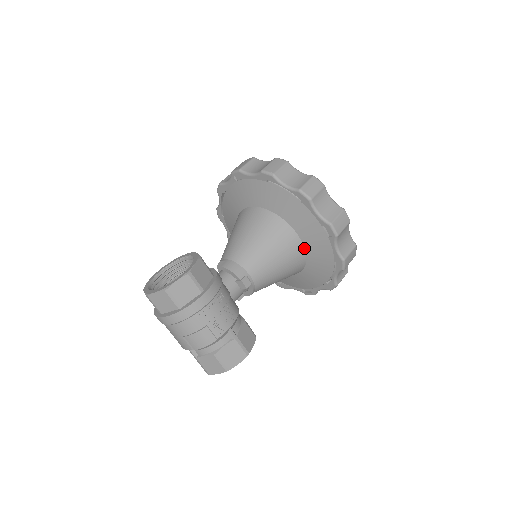
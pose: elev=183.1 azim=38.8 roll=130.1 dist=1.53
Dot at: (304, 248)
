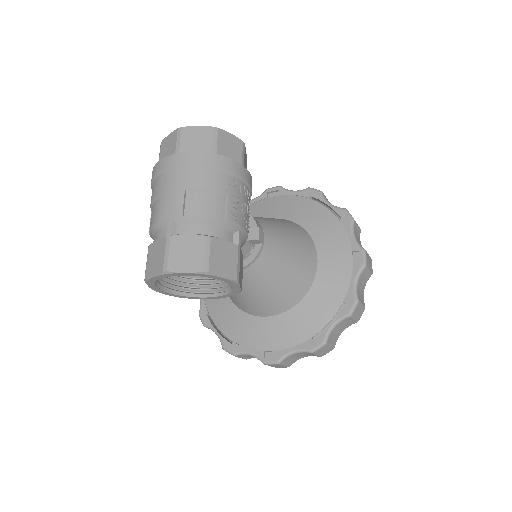
Dot at: (315, 273)
